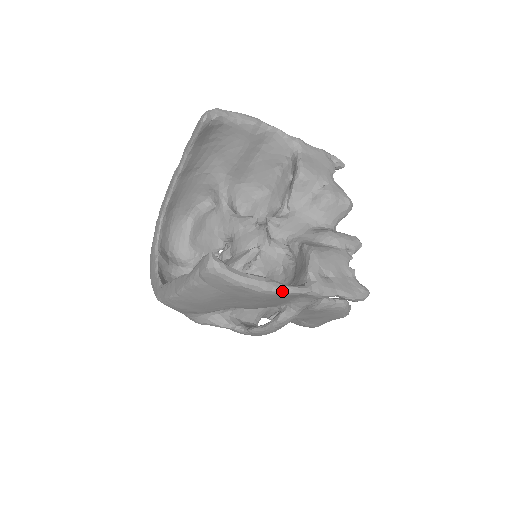
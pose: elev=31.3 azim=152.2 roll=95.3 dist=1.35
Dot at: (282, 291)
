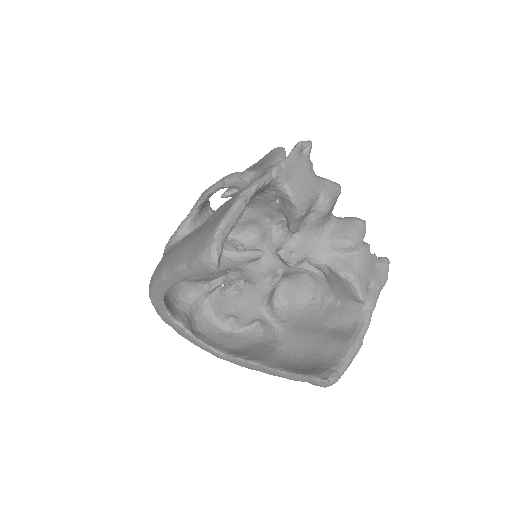
Dot at: occluded
